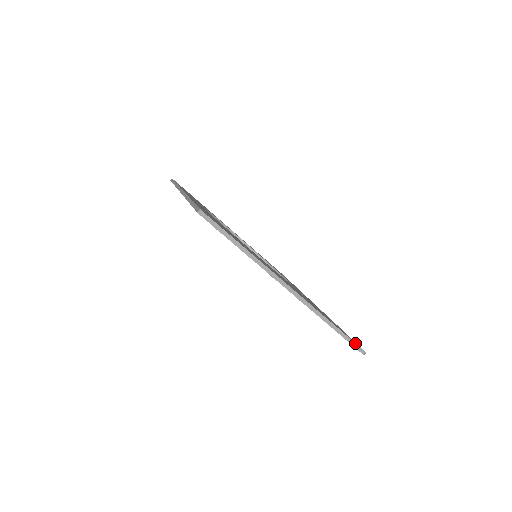
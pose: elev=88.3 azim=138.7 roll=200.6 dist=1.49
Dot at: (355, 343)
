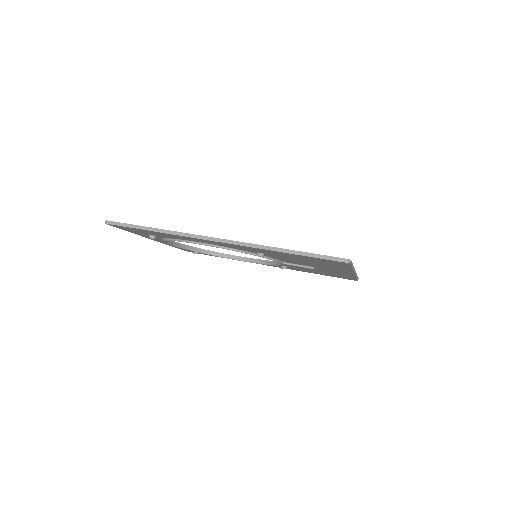
Dot at: occluded
